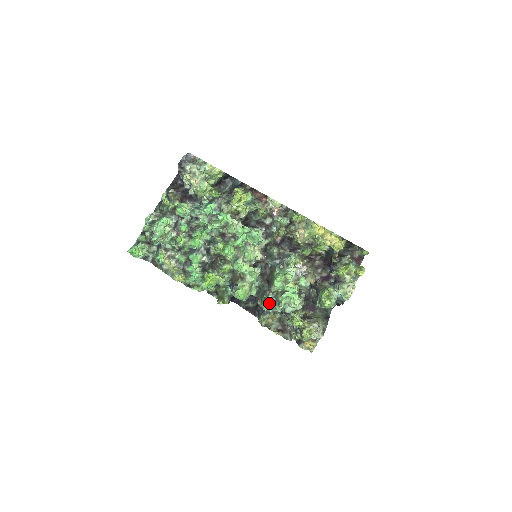
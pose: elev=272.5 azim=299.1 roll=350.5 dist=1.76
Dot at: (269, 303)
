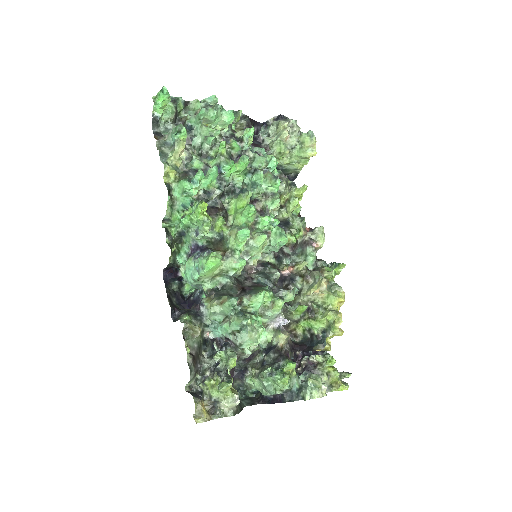
Dot at: (236, 303)
